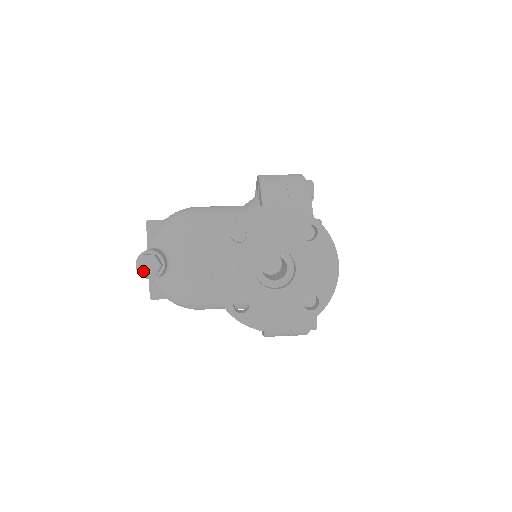
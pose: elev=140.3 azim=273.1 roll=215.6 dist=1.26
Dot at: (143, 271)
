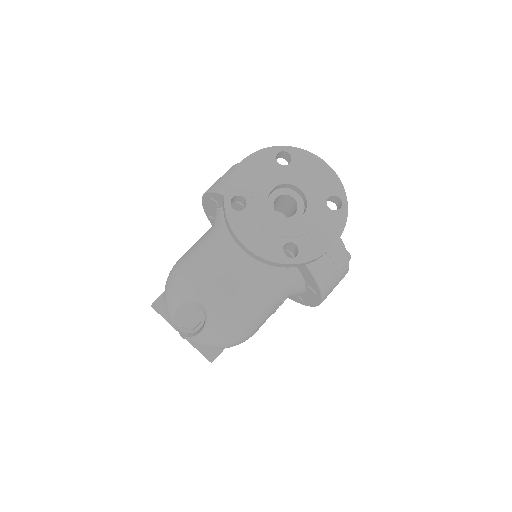
Dot at: (189, 325)
